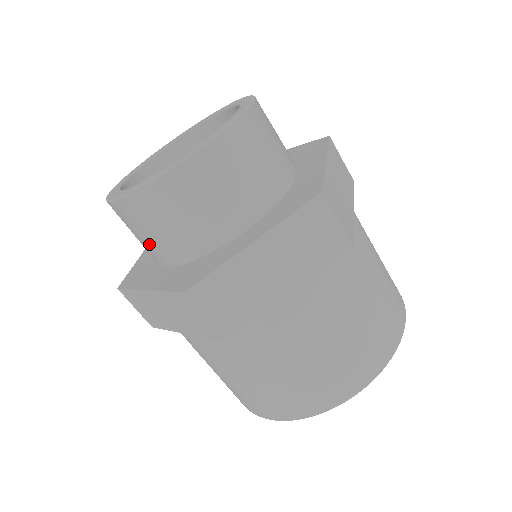
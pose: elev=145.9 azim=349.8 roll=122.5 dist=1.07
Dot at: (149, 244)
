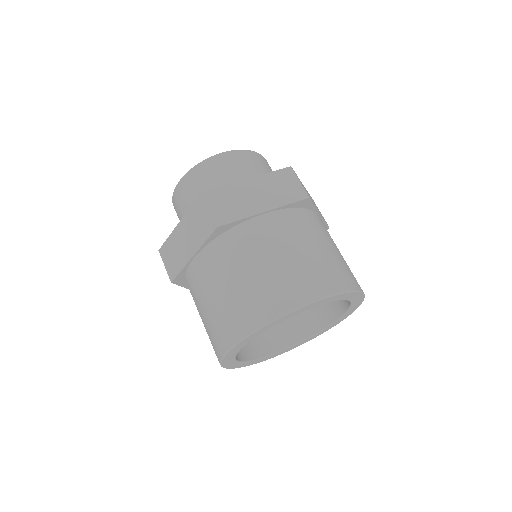
Dot at: occluded
